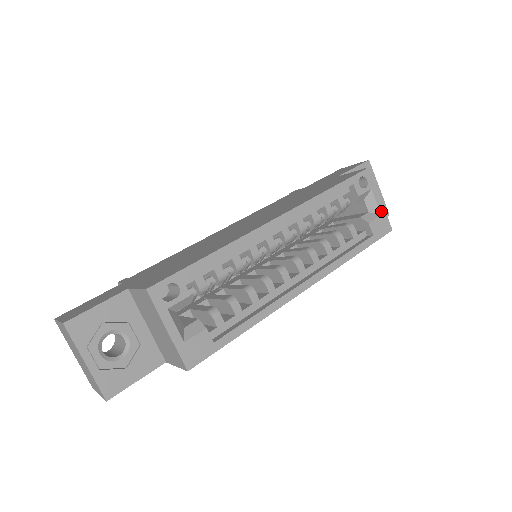
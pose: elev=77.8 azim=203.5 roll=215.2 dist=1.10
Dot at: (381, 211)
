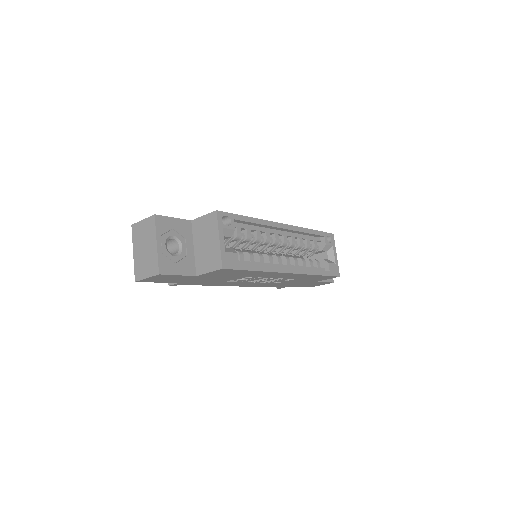
Dot at: (336, 261)
